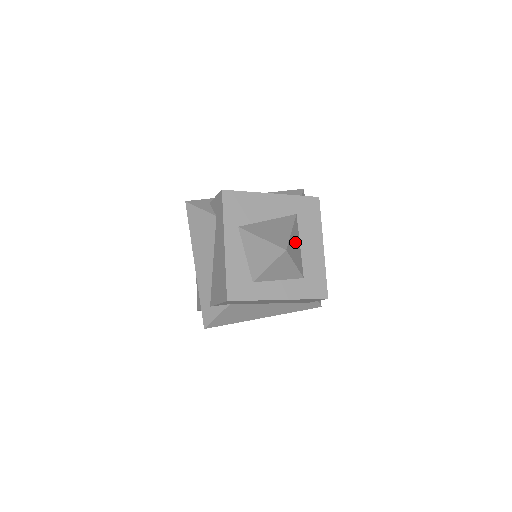
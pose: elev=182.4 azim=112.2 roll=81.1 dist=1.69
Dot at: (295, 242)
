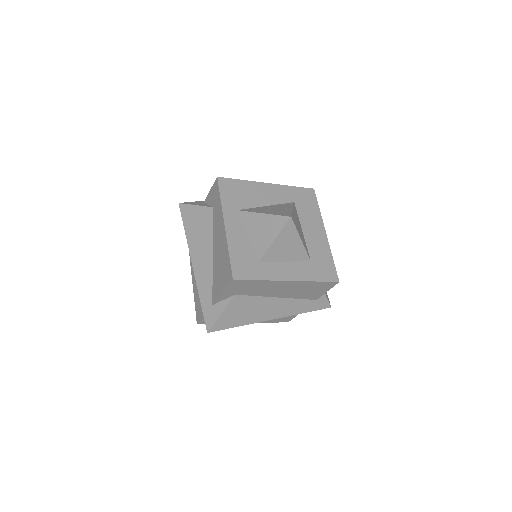
Dot at: (297, 222)
